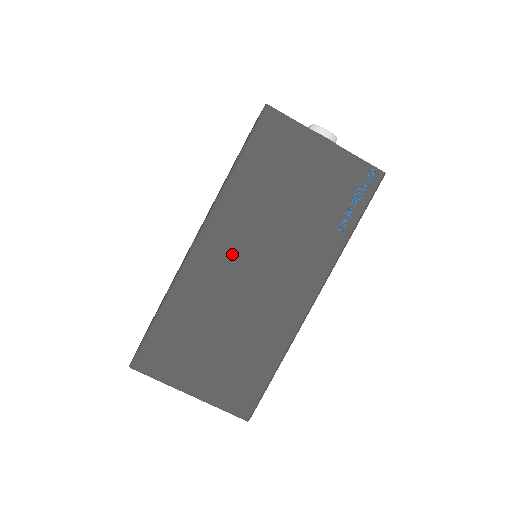
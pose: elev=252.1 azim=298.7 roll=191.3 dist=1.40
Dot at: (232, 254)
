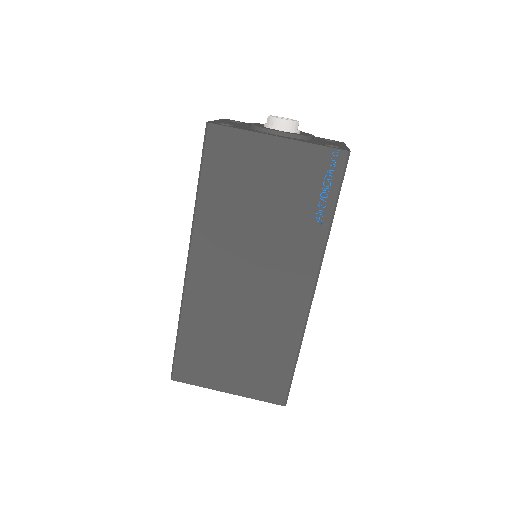
Dot at: (222, 270)
